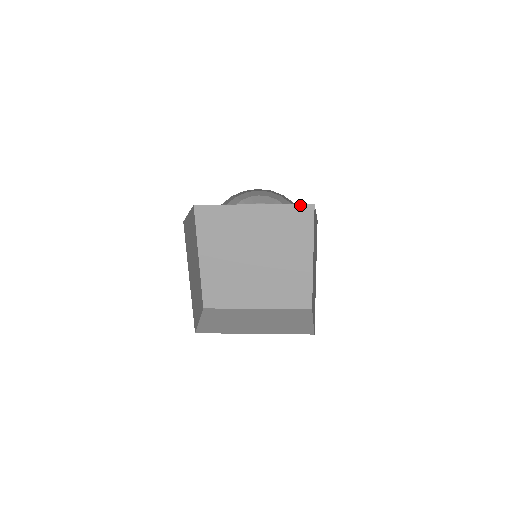
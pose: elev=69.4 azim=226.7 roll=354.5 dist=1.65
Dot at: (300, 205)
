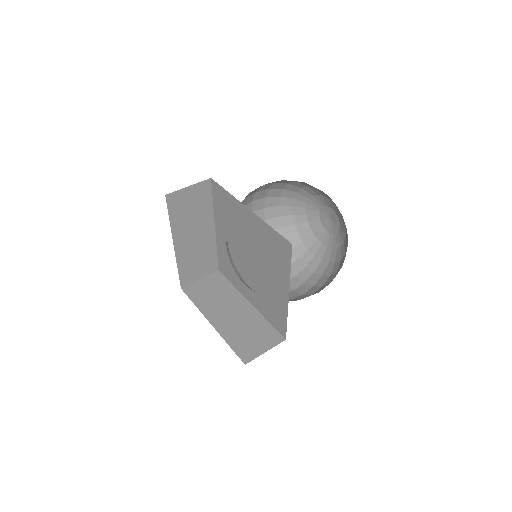
Dot at: (281, 236)
